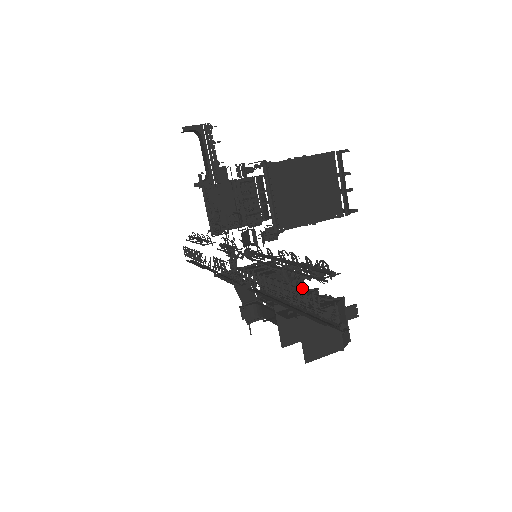
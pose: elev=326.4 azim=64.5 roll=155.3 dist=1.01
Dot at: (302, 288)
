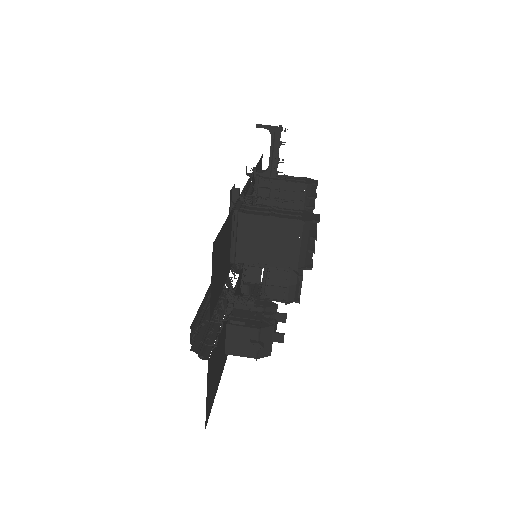
Dot at: (230, 309)
